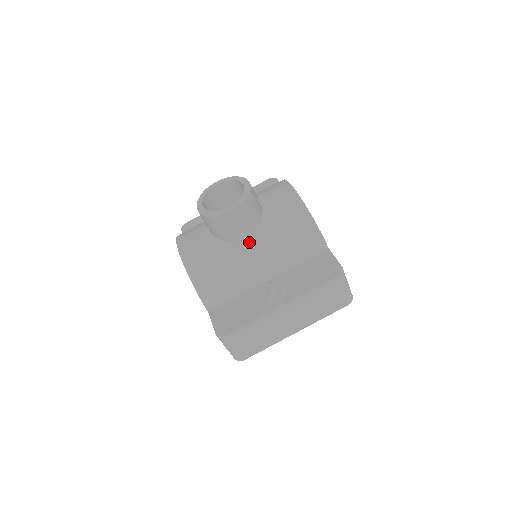
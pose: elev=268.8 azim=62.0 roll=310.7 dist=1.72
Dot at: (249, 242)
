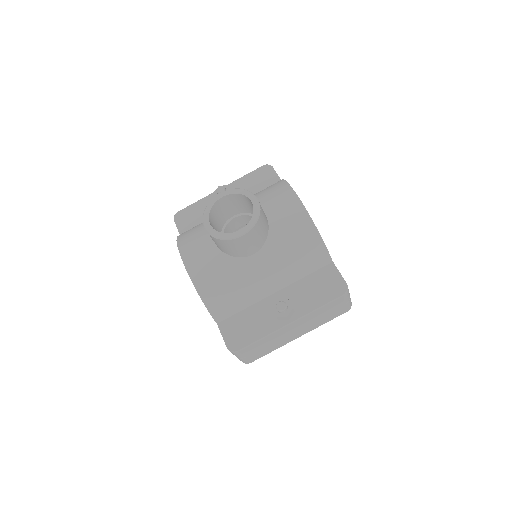
Dot at: (257, 258)
